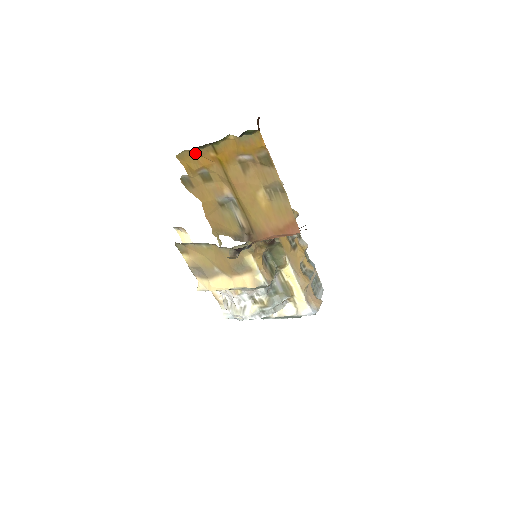
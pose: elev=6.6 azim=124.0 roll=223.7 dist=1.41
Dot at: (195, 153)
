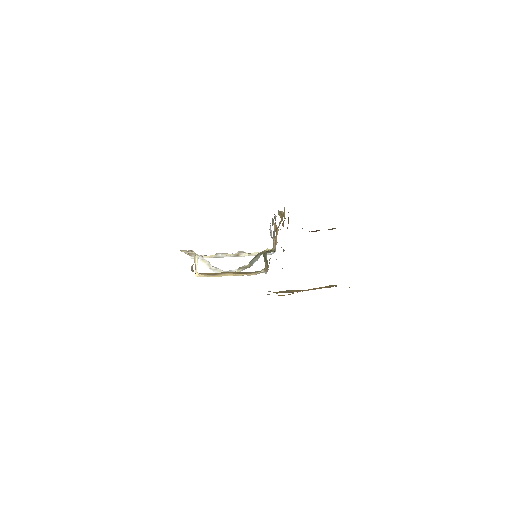
Dot at: occluded
